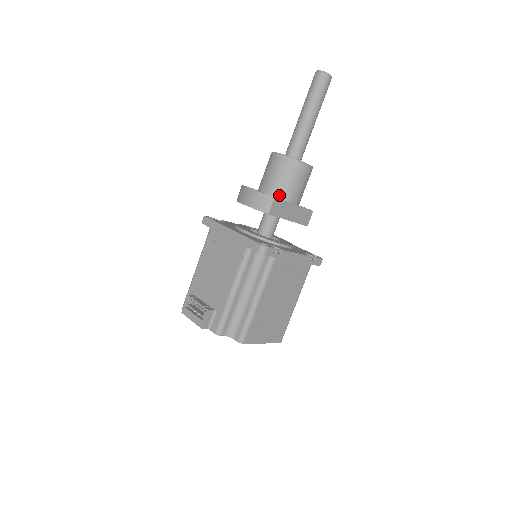
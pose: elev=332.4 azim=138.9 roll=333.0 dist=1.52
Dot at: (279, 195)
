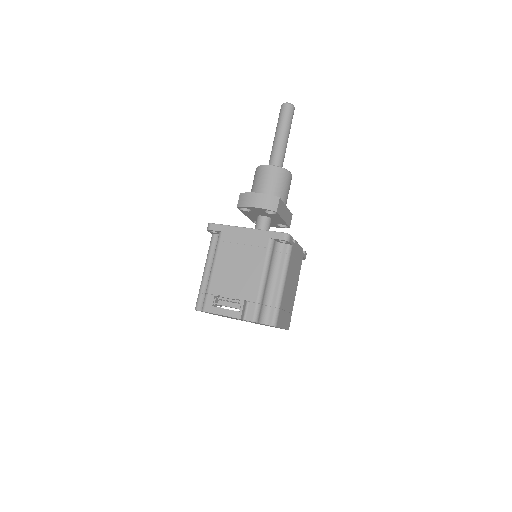
Dot at: occluded
